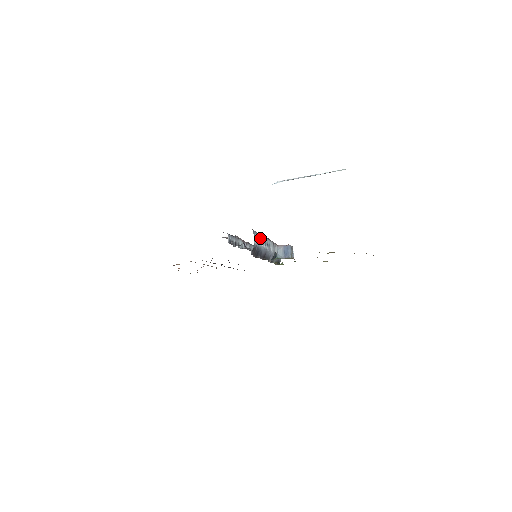
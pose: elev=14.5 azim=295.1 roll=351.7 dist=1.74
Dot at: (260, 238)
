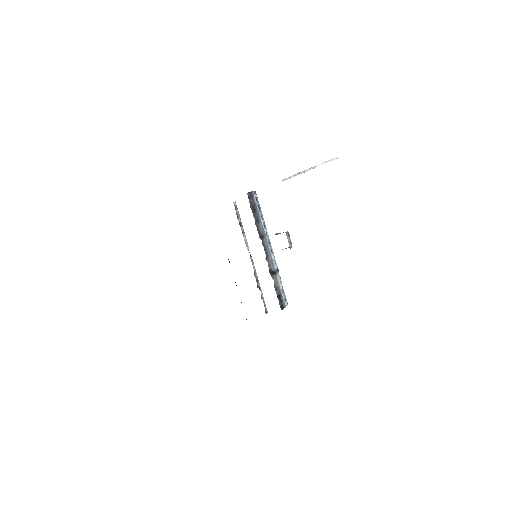
Dot at: (262, 216)
